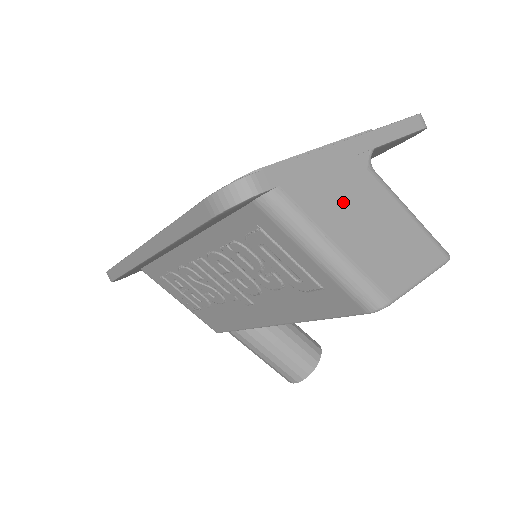
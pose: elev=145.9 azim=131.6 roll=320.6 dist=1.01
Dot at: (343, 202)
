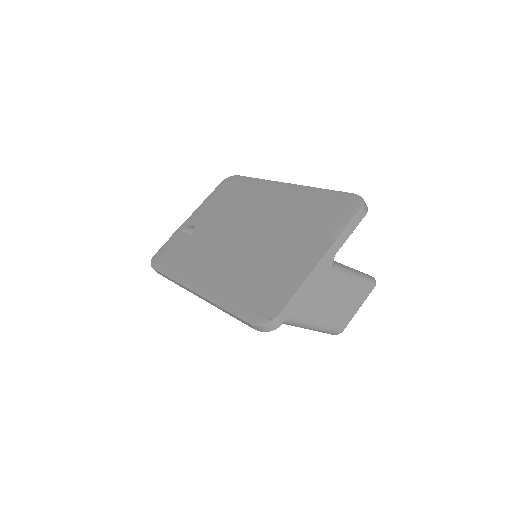
Dot at: (320, 299)
